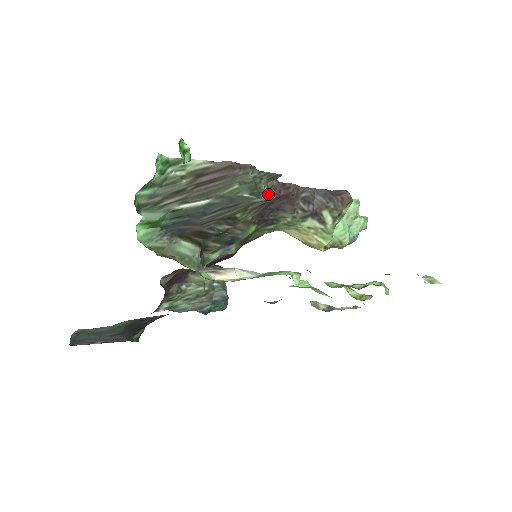
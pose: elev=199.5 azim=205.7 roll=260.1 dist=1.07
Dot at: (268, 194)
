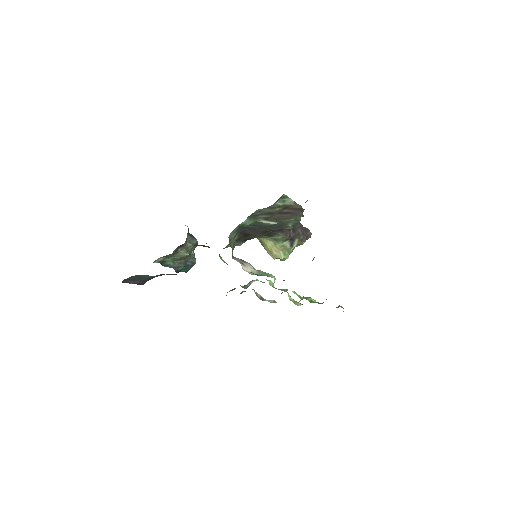
Dot at: occluded
